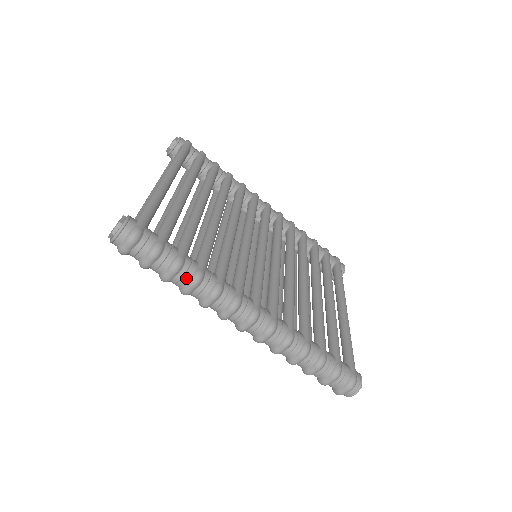
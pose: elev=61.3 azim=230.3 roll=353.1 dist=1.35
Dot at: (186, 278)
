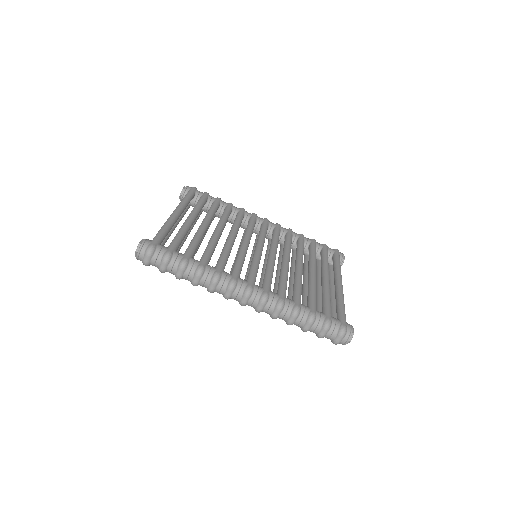
Dot at: (192, 272)
